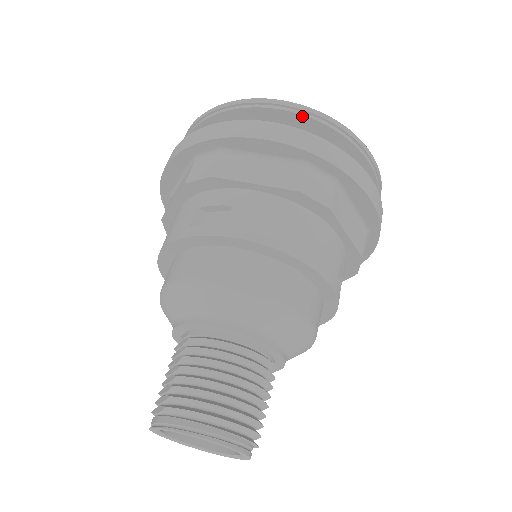
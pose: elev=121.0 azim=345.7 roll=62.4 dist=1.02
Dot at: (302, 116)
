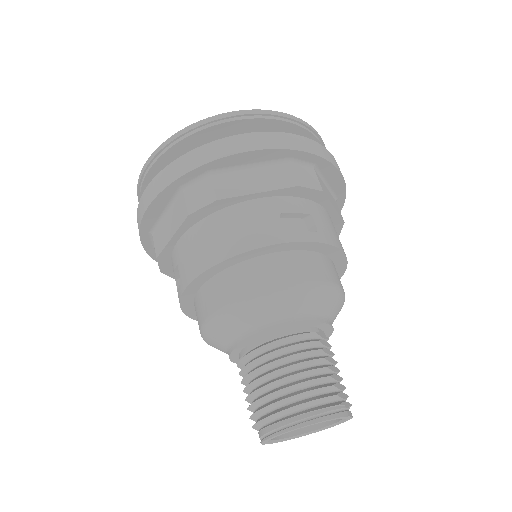
Dot at: (160, 158)
